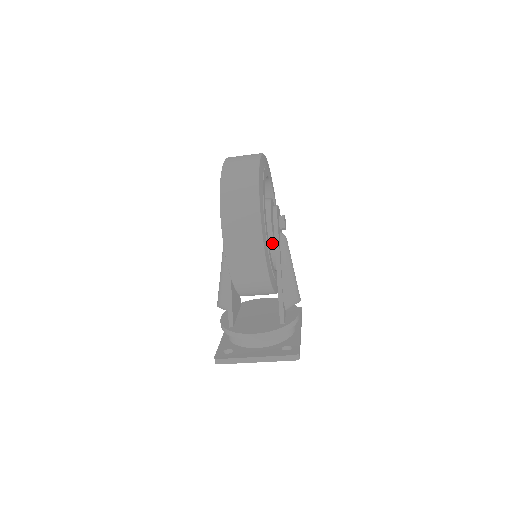
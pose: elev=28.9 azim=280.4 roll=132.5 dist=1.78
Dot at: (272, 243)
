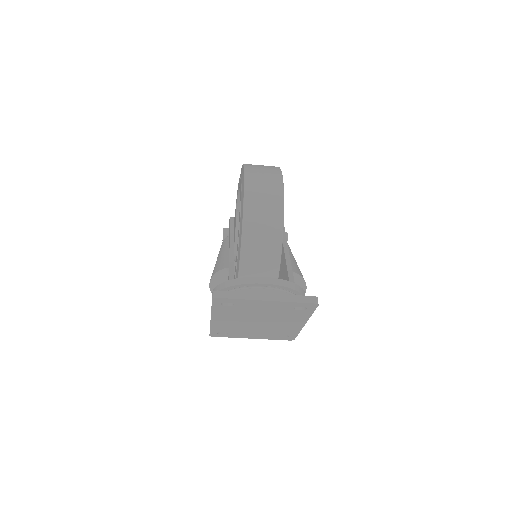
Dot at: occluded
